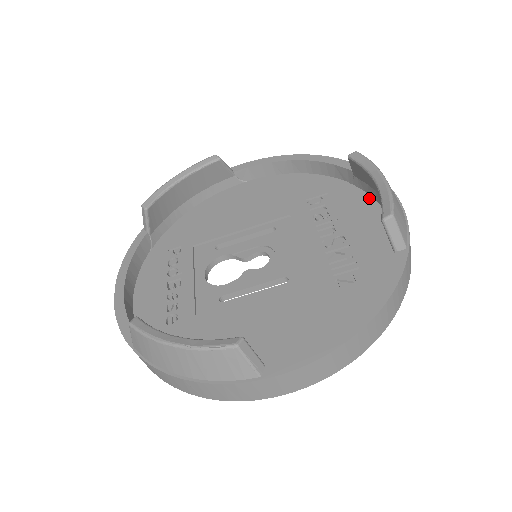
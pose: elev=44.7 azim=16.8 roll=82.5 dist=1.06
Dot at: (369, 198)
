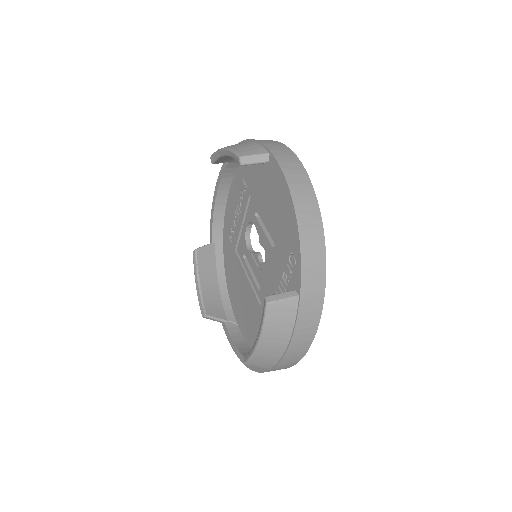
Dot at: occluded
